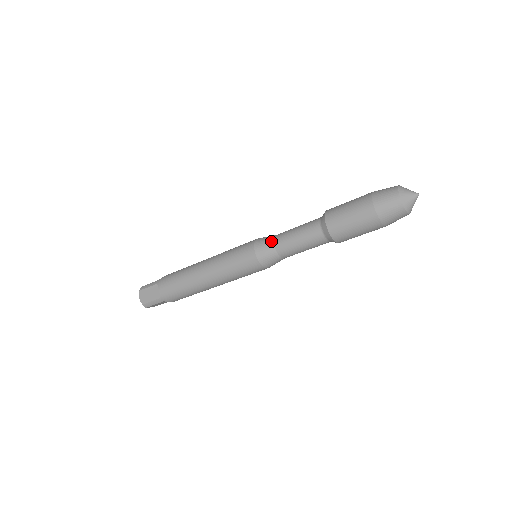
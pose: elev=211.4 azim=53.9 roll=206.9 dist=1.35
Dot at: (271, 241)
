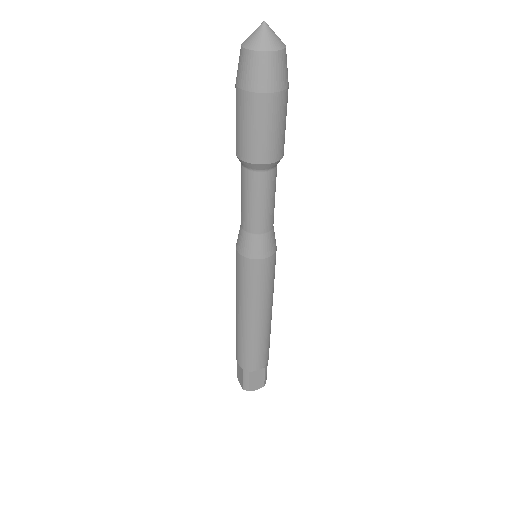
Dot at: (240, 226)
